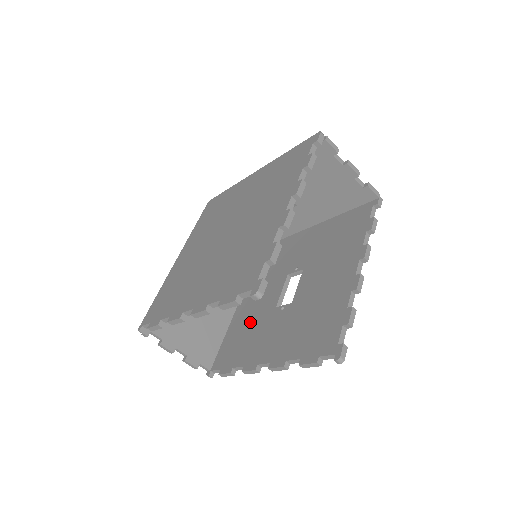
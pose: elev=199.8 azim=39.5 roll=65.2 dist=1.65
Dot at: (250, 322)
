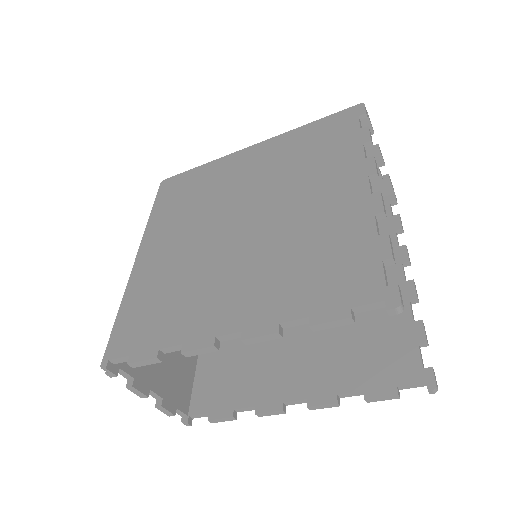
Dot at: (240, 344)
